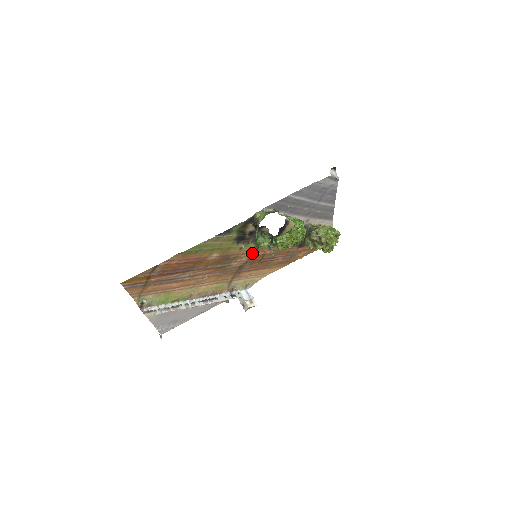
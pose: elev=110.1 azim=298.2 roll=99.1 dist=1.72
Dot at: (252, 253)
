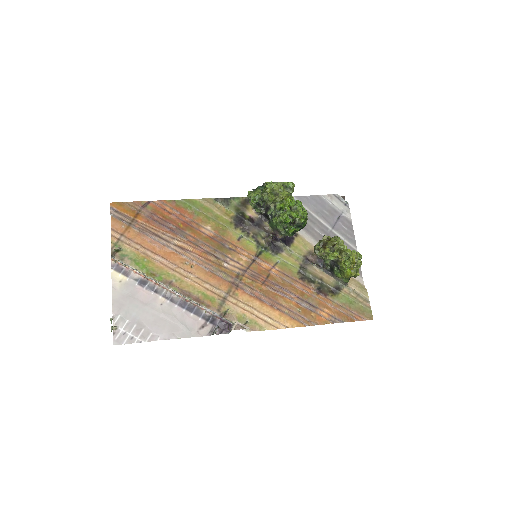
Dot at: (253, 259)
